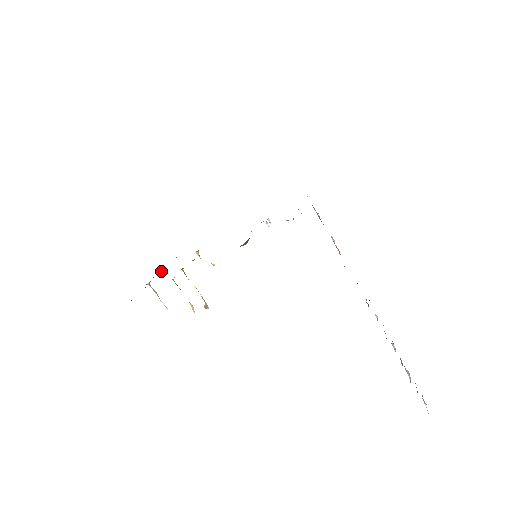
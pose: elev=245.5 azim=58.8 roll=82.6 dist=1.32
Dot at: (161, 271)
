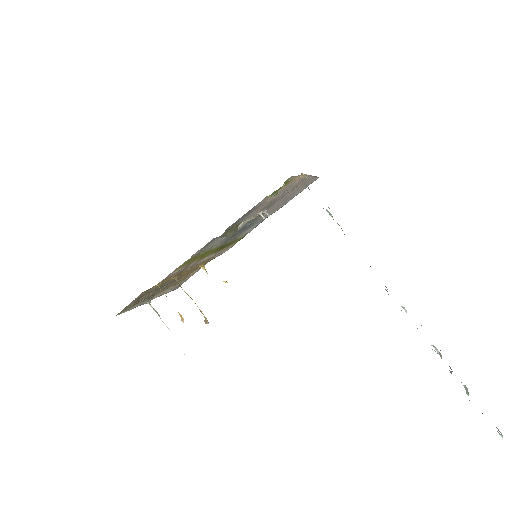
Dot at: (164, 290)
